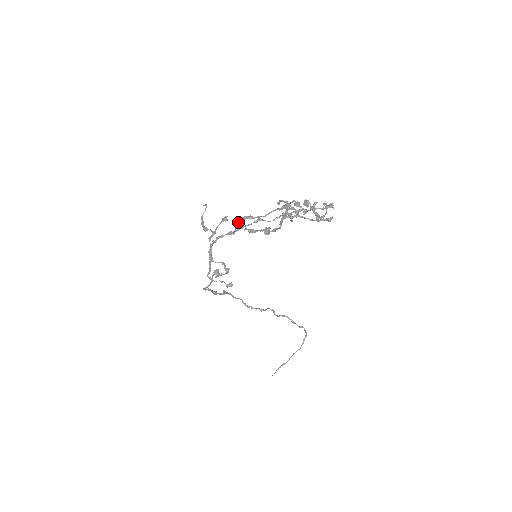
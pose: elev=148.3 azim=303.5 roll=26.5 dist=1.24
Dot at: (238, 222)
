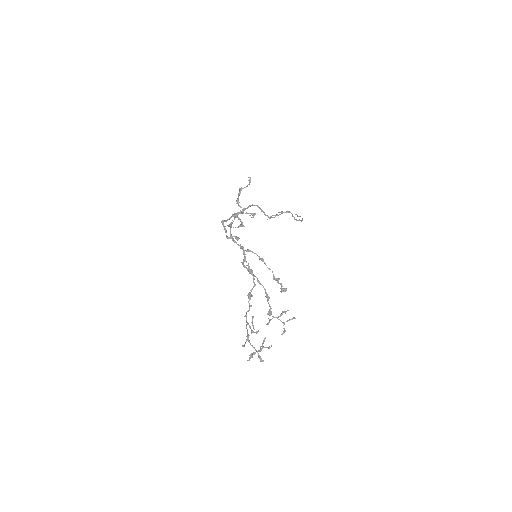
Dot at: (243, 264)
